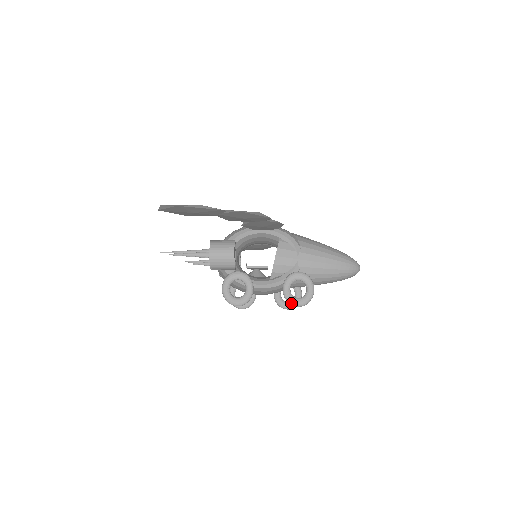
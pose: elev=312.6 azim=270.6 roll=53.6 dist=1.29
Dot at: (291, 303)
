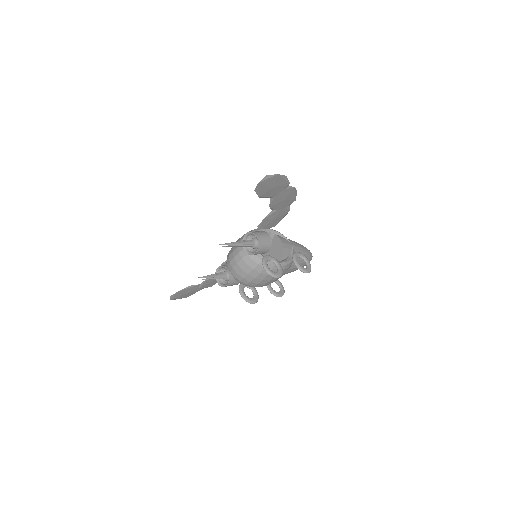
Dot at: (304, 271)
